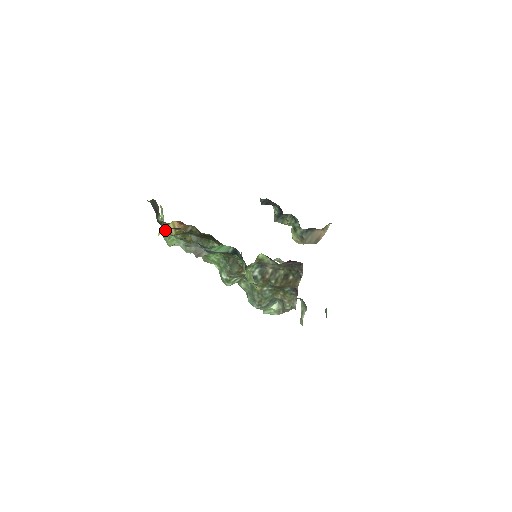
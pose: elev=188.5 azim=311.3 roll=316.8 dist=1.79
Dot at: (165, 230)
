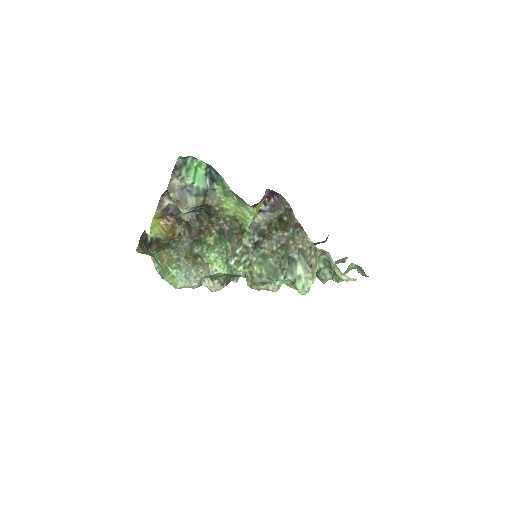
Dot at: (155, 232)
